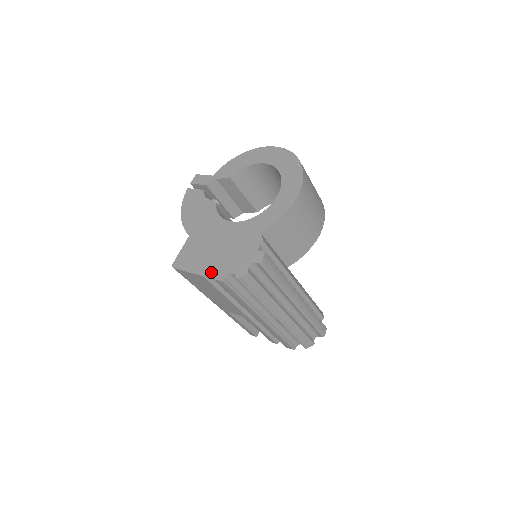
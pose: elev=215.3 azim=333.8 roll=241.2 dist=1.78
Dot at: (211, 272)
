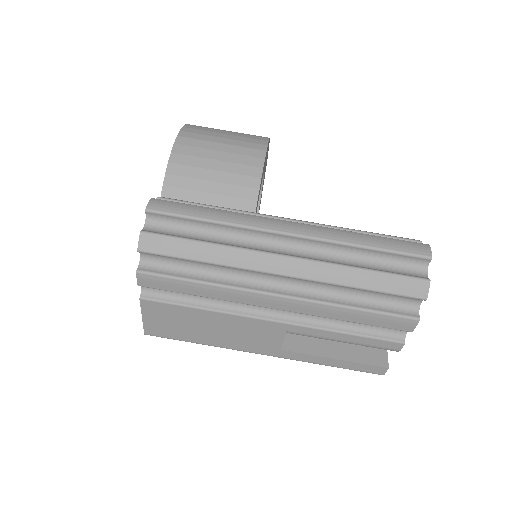
Dot at: occluded
